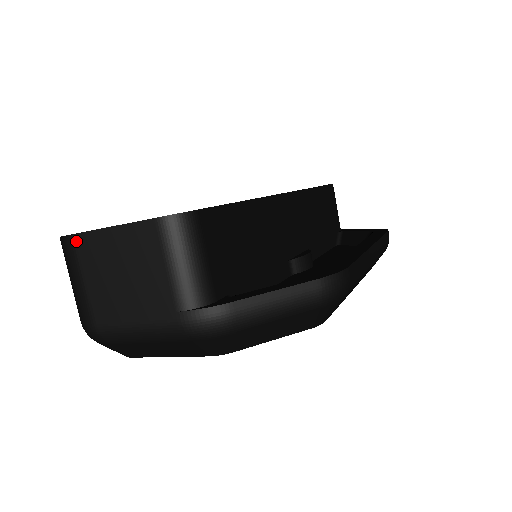
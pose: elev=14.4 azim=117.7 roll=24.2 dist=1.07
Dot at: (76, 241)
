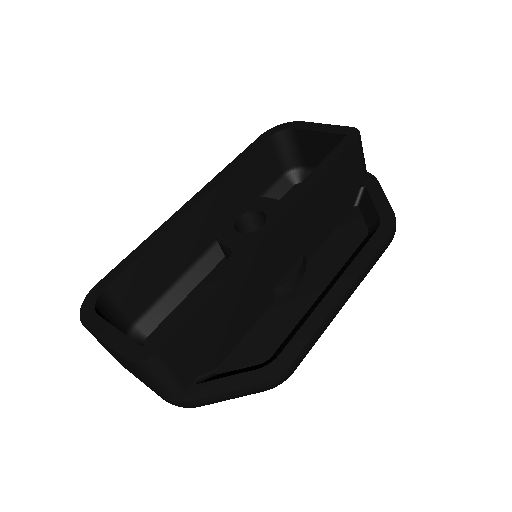
Dot at: occluded
